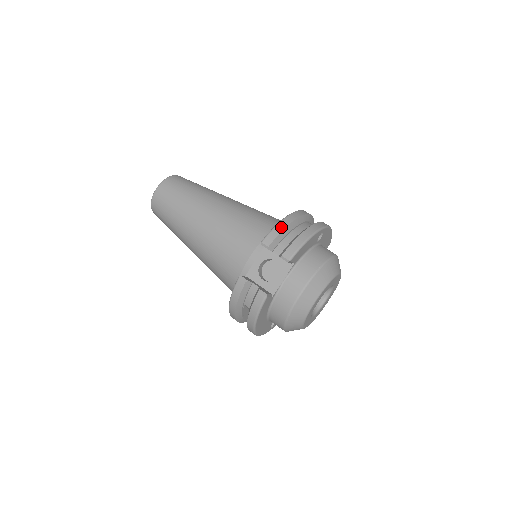
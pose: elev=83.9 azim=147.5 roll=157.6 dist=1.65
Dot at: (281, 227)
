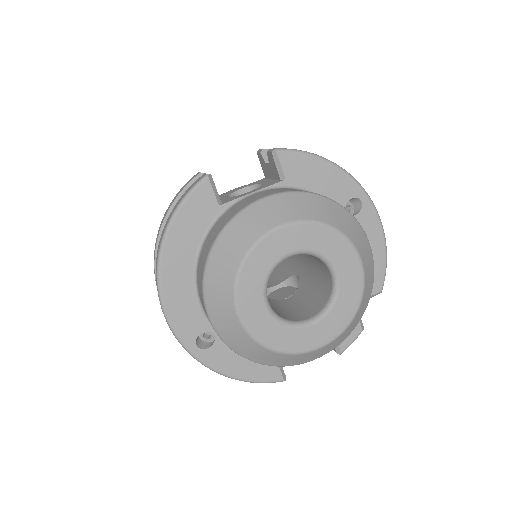
Dot at: occluded
